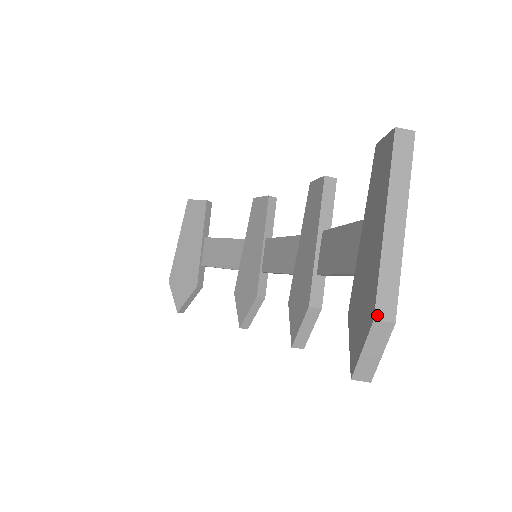
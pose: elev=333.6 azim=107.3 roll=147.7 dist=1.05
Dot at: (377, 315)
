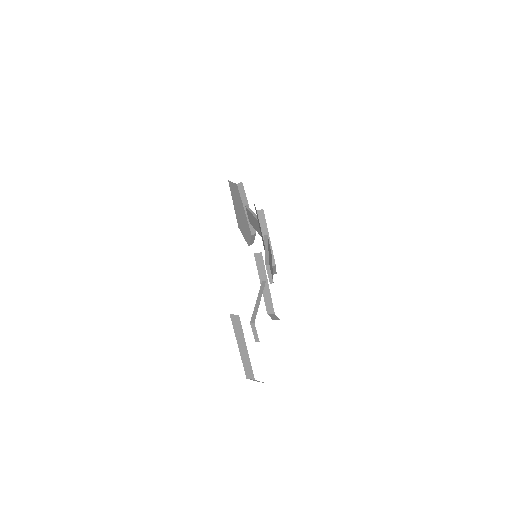
Dot at: (247, 377)
